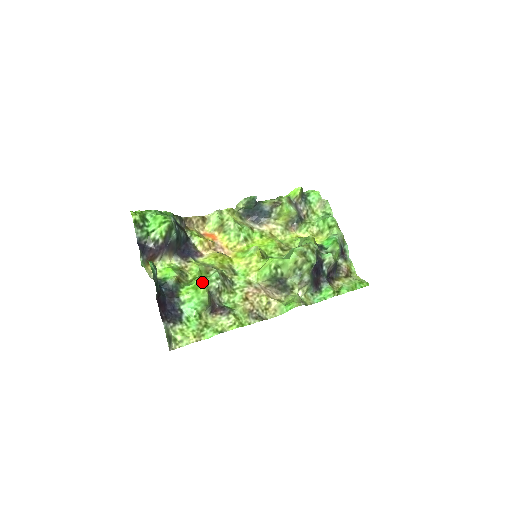
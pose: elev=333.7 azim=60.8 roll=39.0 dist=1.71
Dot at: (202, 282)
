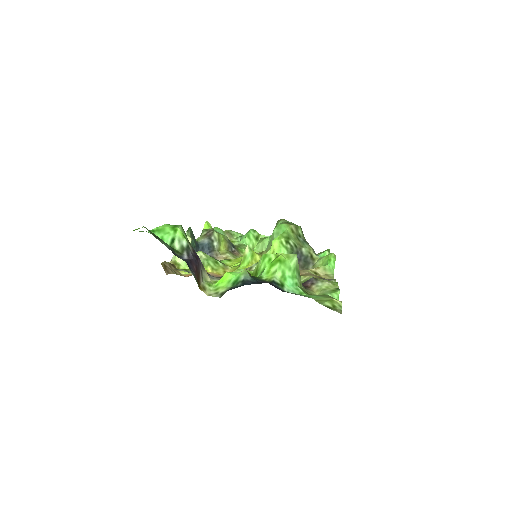
Dot at: (273, 254)
